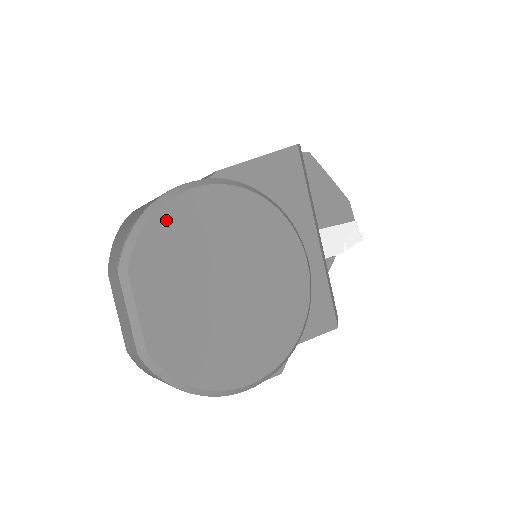
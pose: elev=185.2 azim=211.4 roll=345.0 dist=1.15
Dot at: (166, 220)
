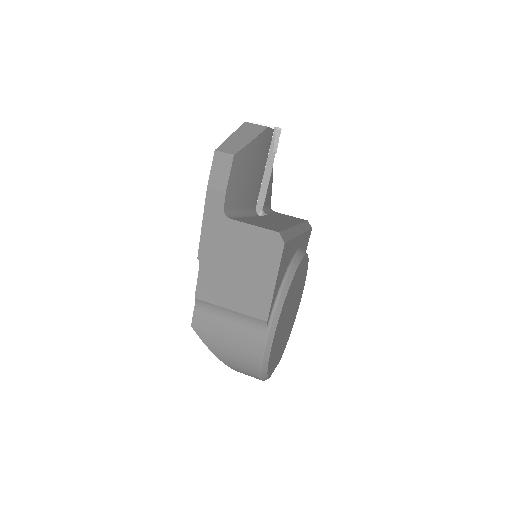
Dot at: (270, 361)
